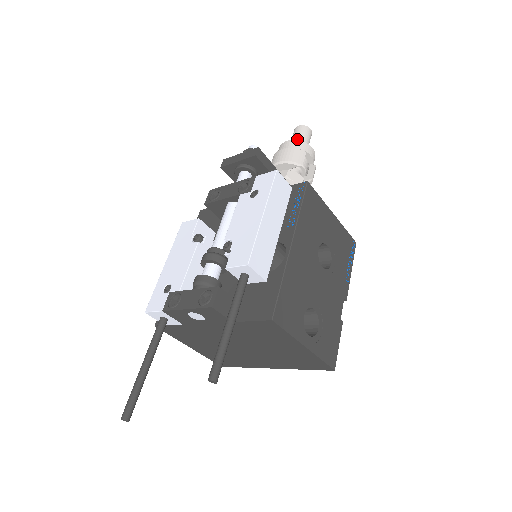
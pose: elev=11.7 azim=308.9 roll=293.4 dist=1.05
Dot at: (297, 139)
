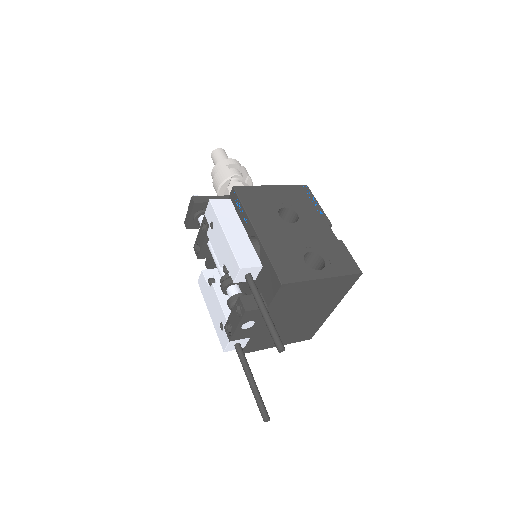
Dot at: occluded
